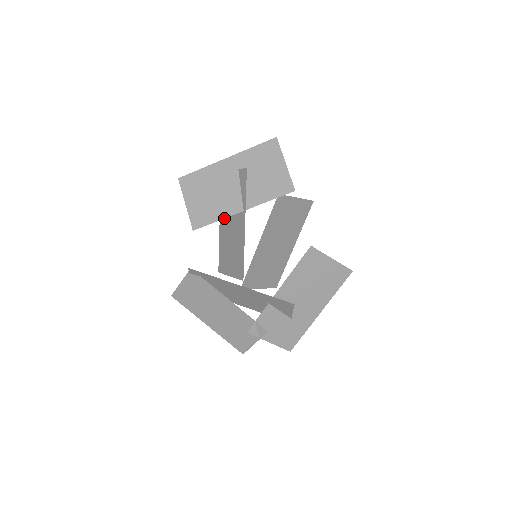
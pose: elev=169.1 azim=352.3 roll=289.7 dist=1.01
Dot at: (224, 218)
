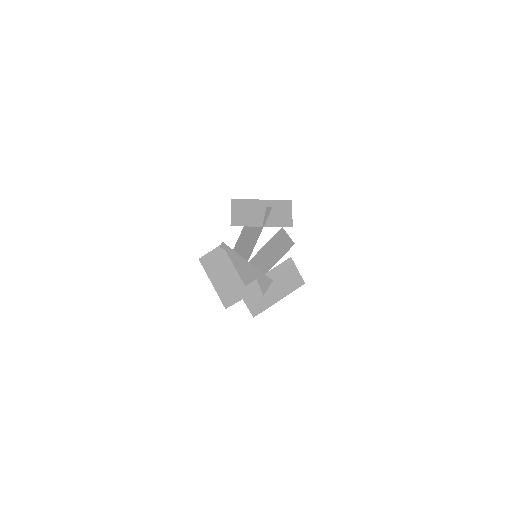
Dot at: (250, 226)
